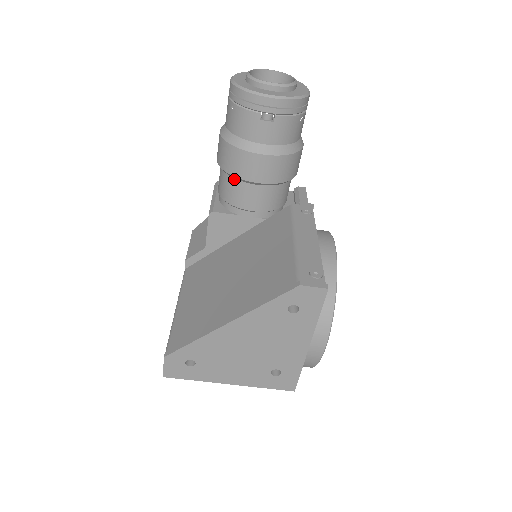
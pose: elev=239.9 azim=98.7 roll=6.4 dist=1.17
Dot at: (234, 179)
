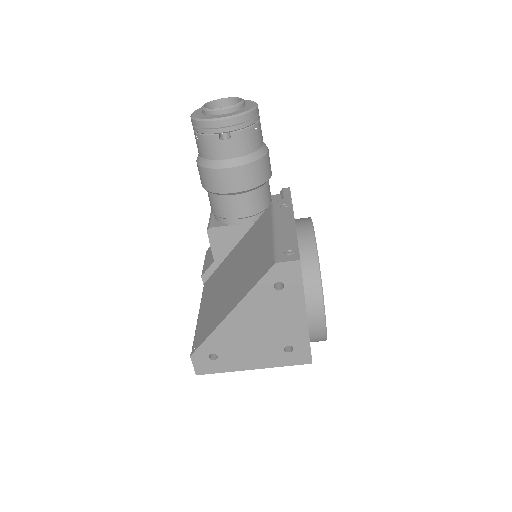
Dot at: (217, 195)
